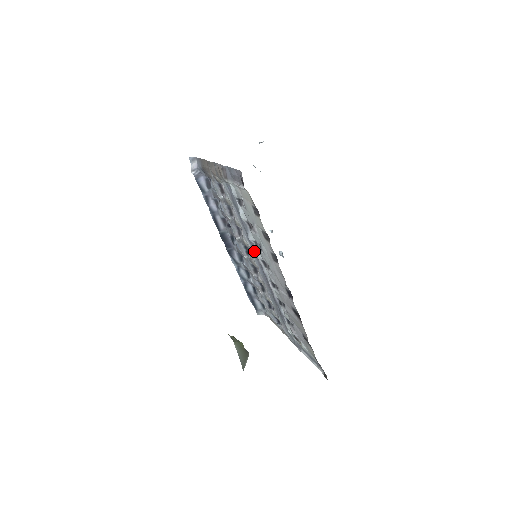
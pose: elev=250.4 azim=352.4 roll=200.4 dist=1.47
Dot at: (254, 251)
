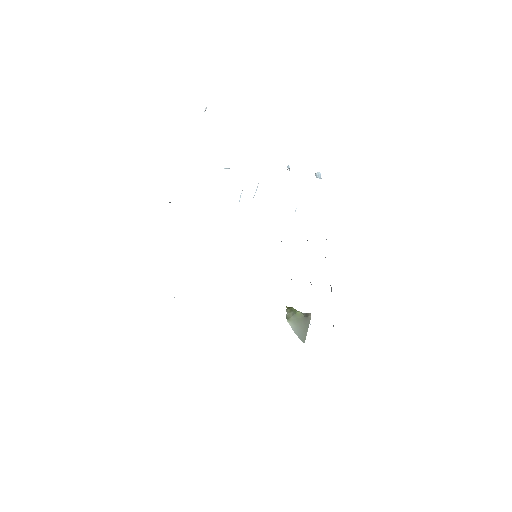
Dot at: occluded
